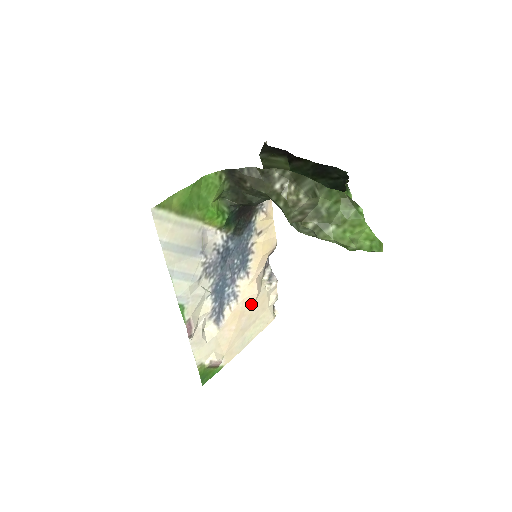
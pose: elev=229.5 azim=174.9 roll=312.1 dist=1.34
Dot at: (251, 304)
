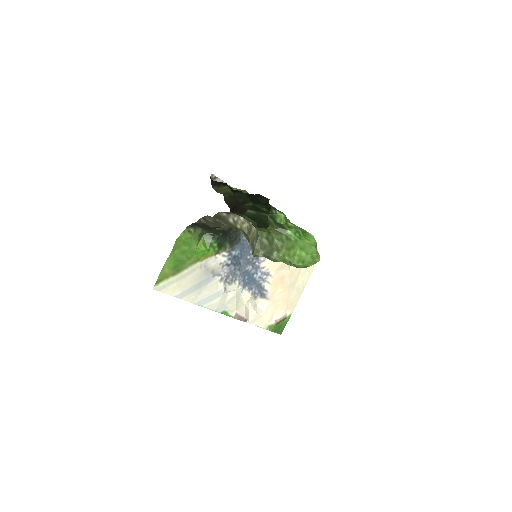
Dot at: (286, 268)
